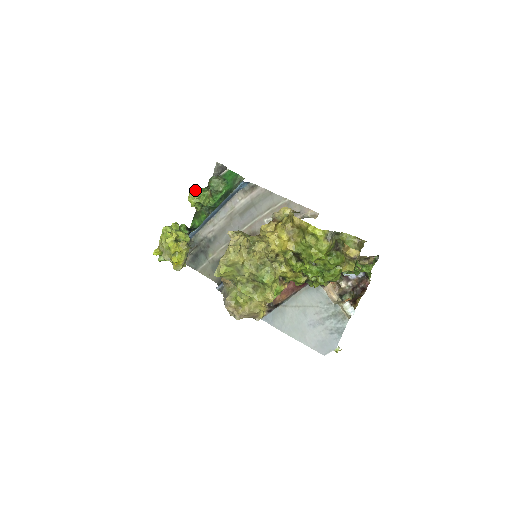
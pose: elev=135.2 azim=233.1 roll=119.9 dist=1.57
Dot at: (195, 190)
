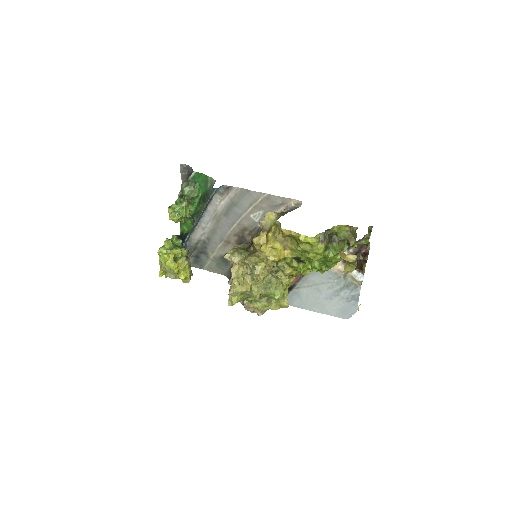
Dot at: (172, 207)
